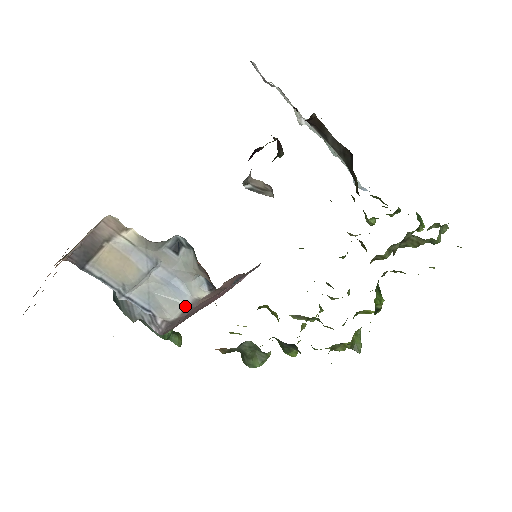
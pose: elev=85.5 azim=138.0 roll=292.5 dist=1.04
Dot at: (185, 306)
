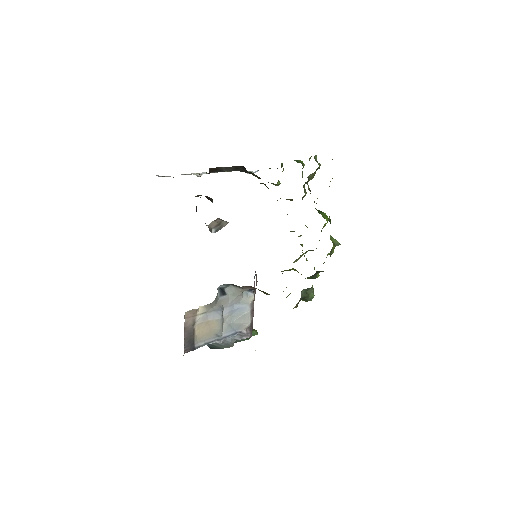
Dot at: (250, 312)
